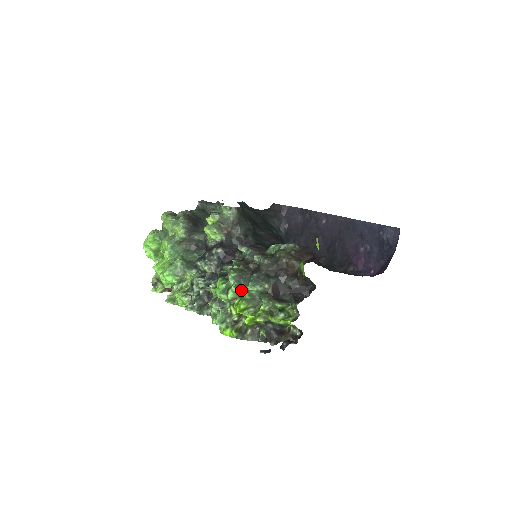
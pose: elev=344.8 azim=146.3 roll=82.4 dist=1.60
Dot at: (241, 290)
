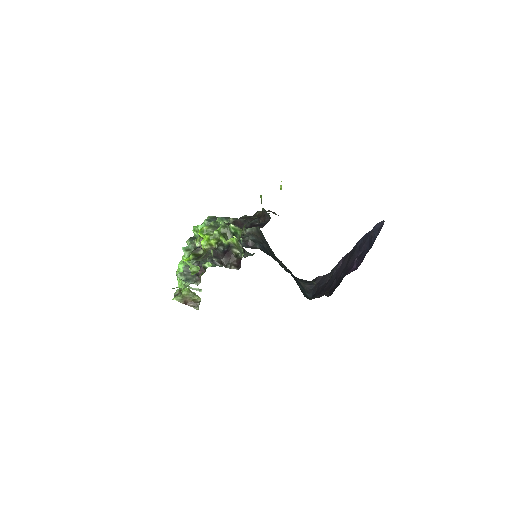
Dot at: occluded
